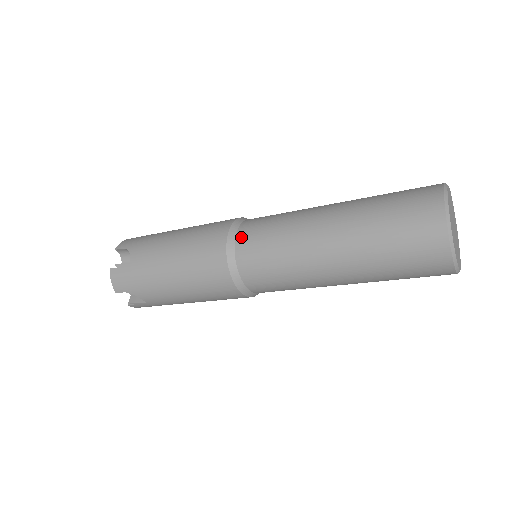
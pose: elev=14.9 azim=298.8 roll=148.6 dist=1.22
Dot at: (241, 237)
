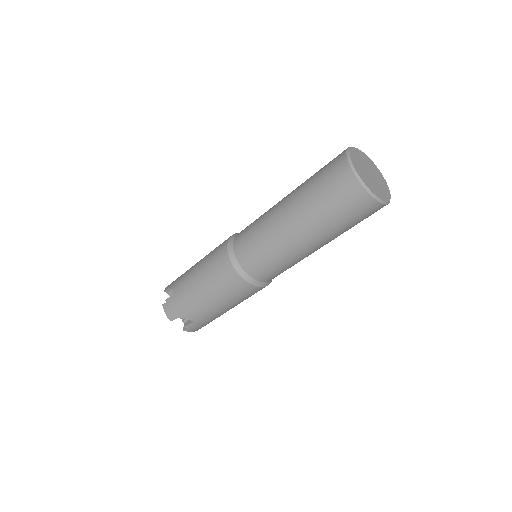
Dot at: (236, 242)
